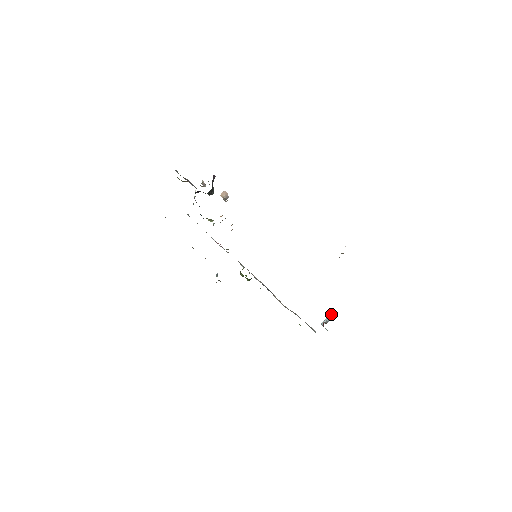
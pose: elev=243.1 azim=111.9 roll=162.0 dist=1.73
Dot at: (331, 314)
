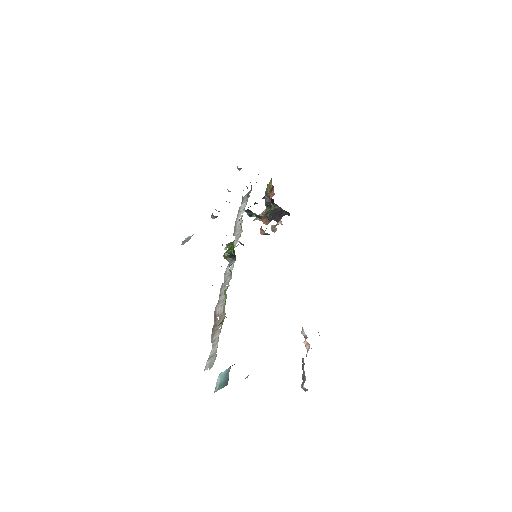
Dot at: occluded
